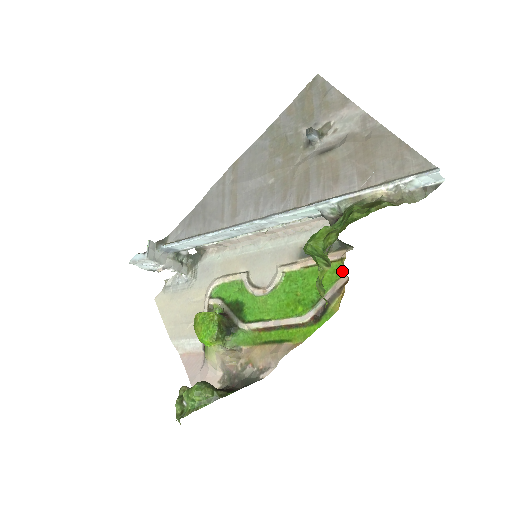
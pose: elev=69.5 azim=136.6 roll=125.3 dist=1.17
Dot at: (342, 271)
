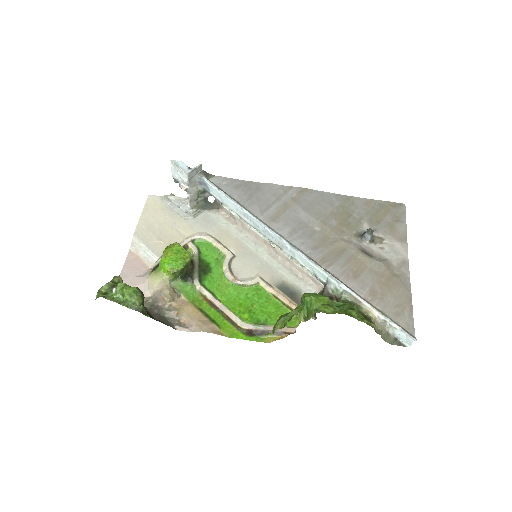
Dot at: (295, 324)
